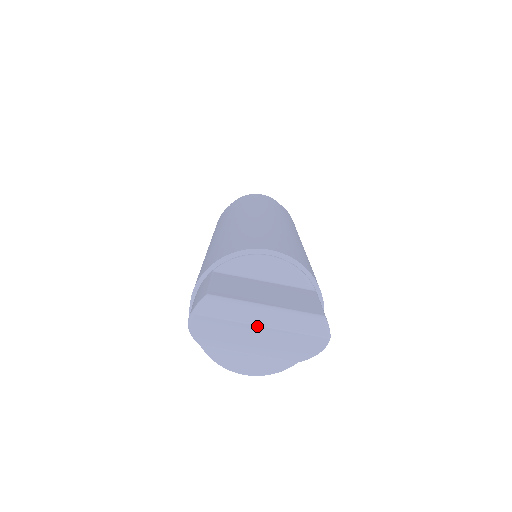
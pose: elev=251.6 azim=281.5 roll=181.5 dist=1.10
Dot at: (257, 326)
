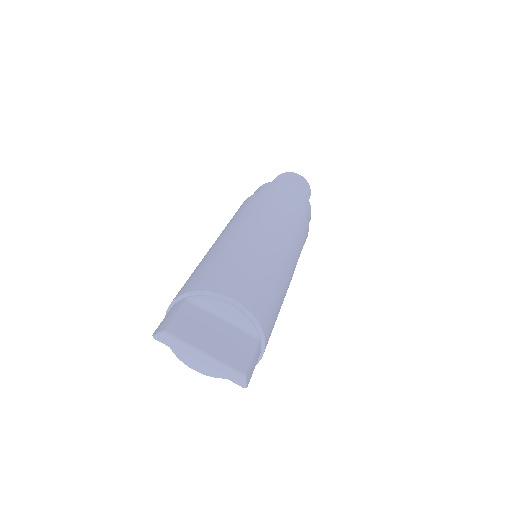
Dot at: (196, 361)
